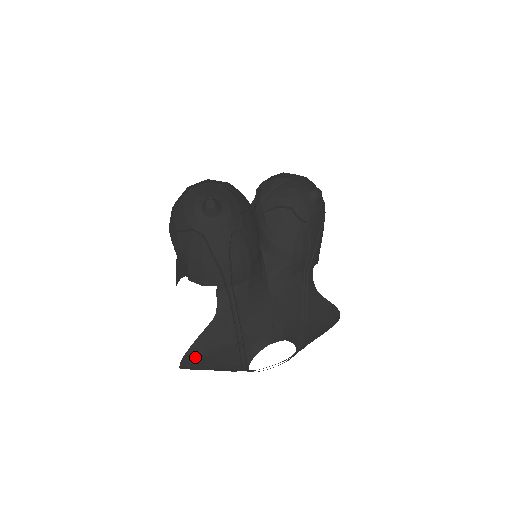
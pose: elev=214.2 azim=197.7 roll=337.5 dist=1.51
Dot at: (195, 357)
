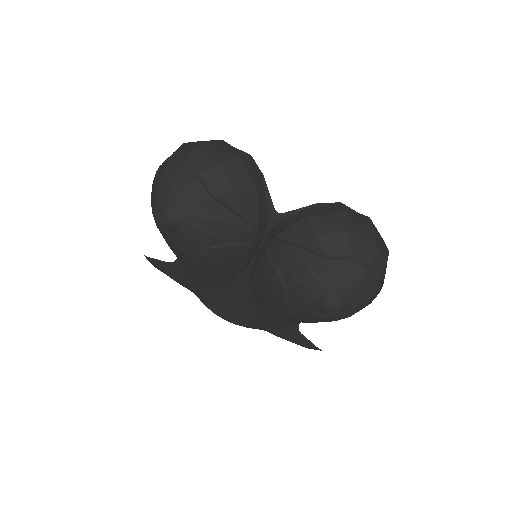
Dot at: occluded
